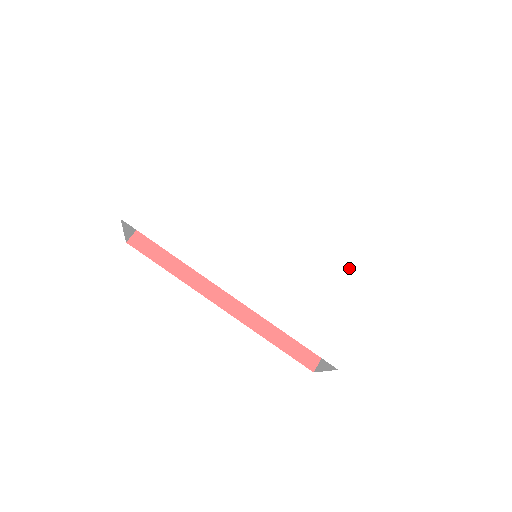
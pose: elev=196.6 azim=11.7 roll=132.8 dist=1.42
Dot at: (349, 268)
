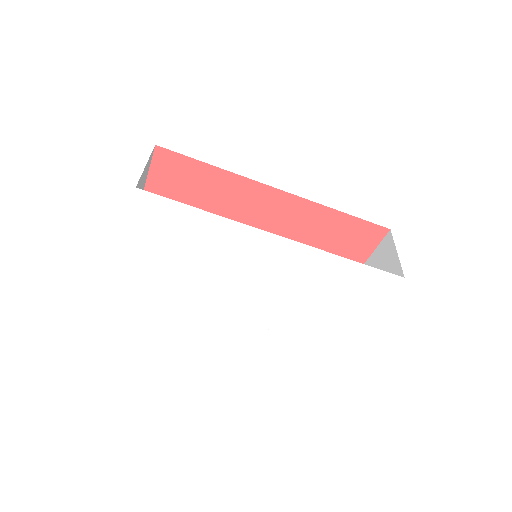
Dot at: (351, 284)
